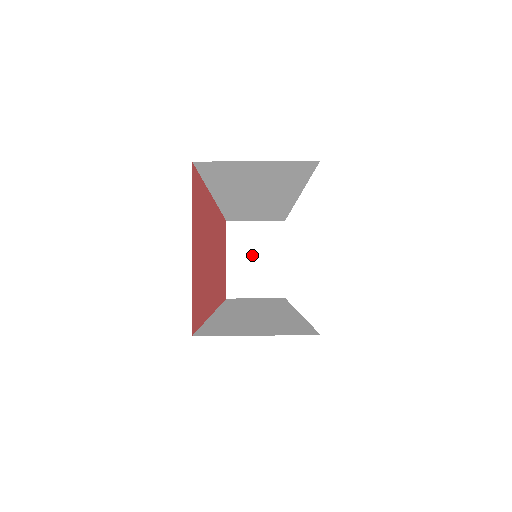
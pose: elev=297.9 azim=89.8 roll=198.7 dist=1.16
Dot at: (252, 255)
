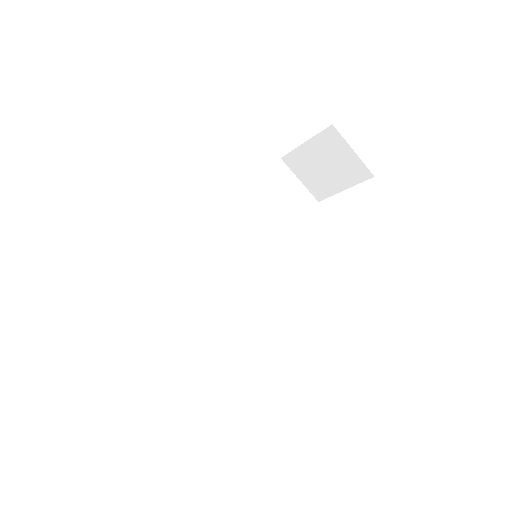
Dot at: (325, 162)
